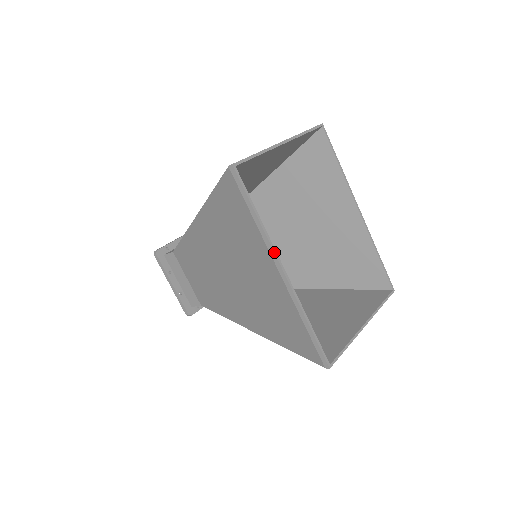
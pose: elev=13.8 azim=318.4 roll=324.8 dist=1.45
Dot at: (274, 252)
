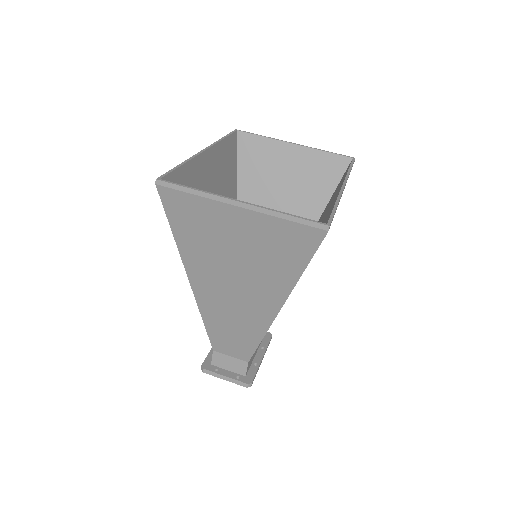
Dot at: (210, 145)
